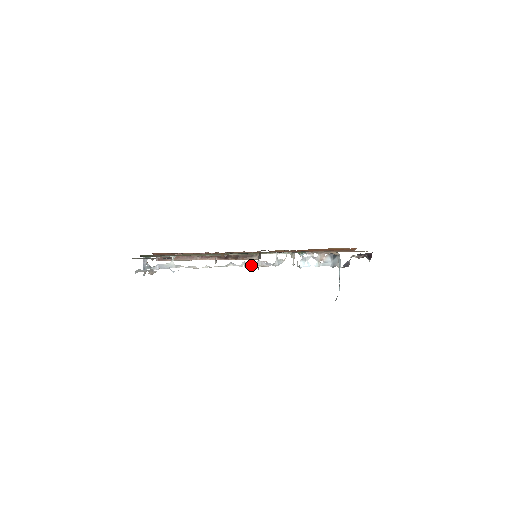
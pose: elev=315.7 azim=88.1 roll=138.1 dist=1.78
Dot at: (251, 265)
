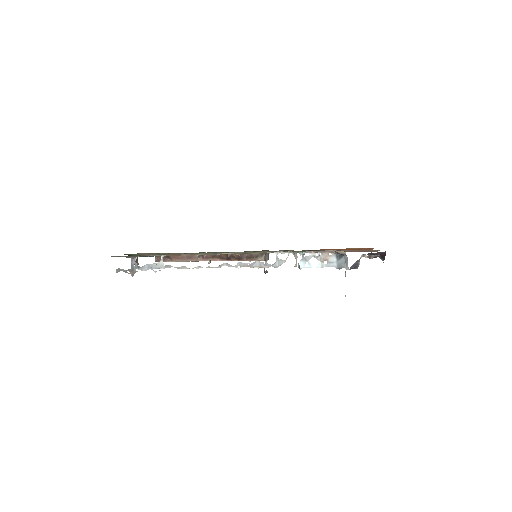
Dot at: (247, 266)
